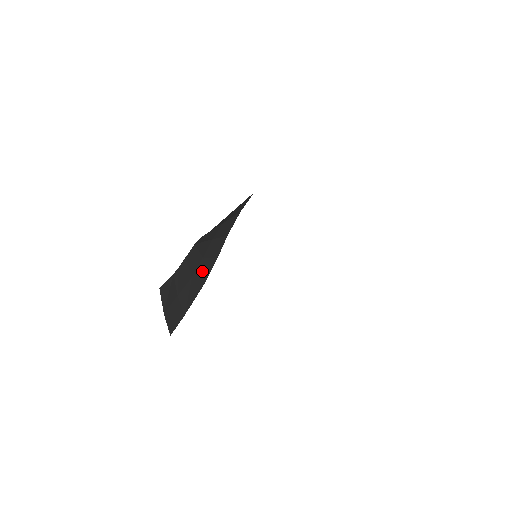
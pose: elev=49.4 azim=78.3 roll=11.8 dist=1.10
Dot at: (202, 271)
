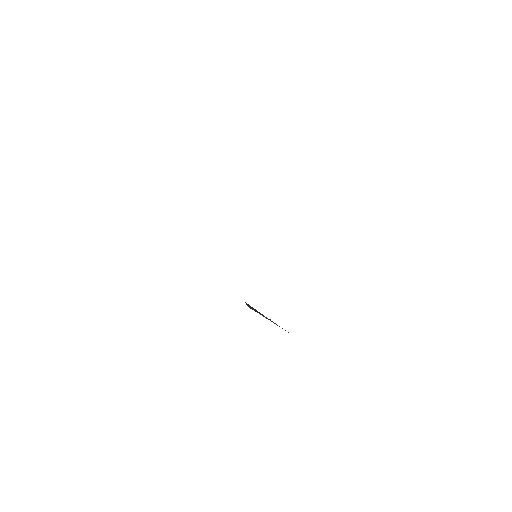
Dot at: occluded
